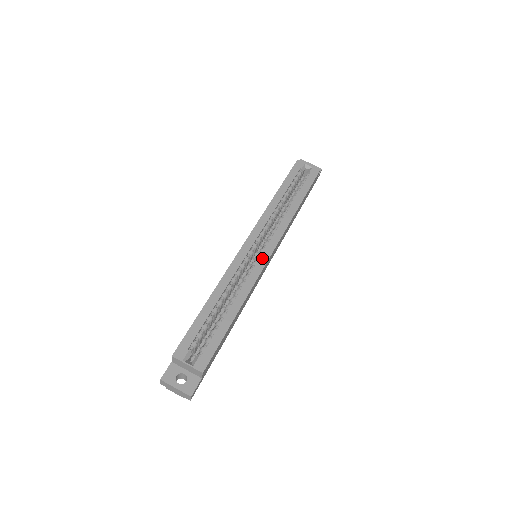
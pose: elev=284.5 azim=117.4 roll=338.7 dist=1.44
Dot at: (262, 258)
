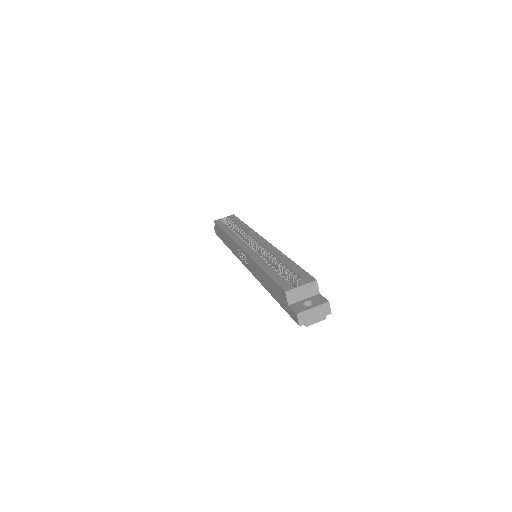
Dot at: (262, 243)
